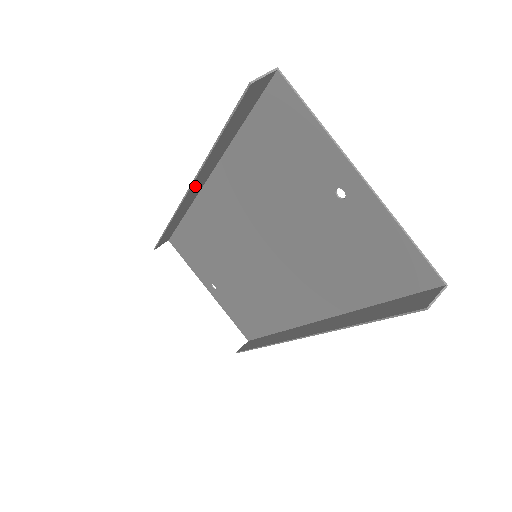
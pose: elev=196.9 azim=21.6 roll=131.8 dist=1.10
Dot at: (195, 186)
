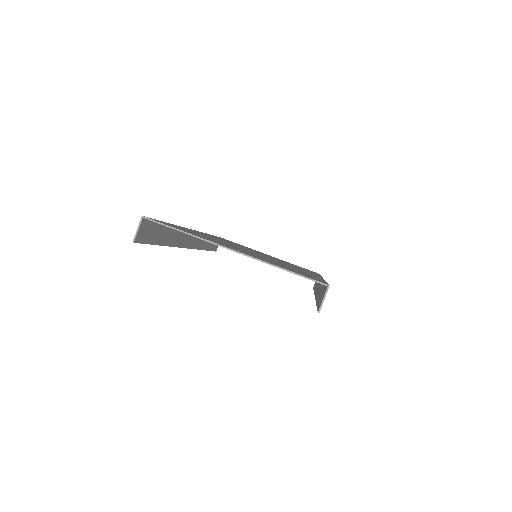
Dot at: (186, 242)
